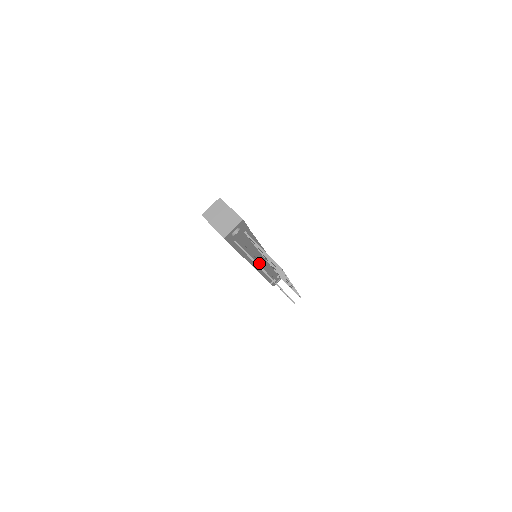
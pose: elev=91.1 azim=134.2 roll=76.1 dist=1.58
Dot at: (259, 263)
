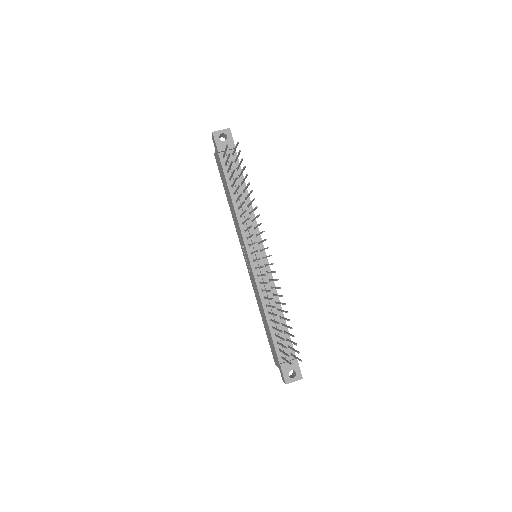
Dot at: (255, 258)
